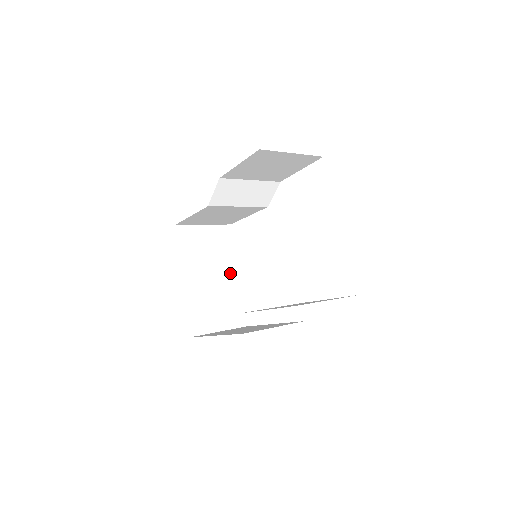
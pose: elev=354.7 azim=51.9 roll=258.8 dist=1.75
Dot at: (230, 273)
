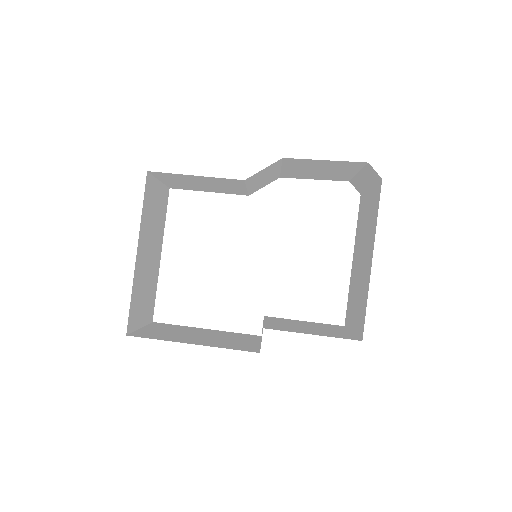
Dot at: (158, 251)
